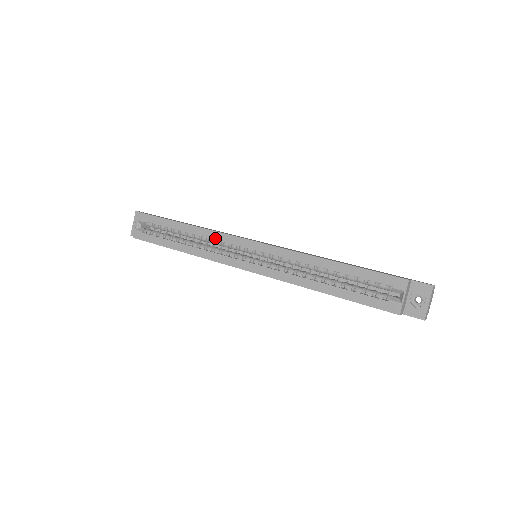
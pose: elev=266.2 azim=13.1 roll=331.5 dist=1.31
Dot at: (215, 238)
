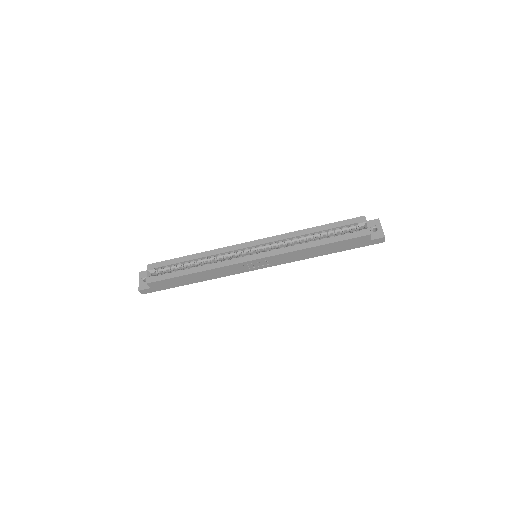
Dot at: (222, 252)
